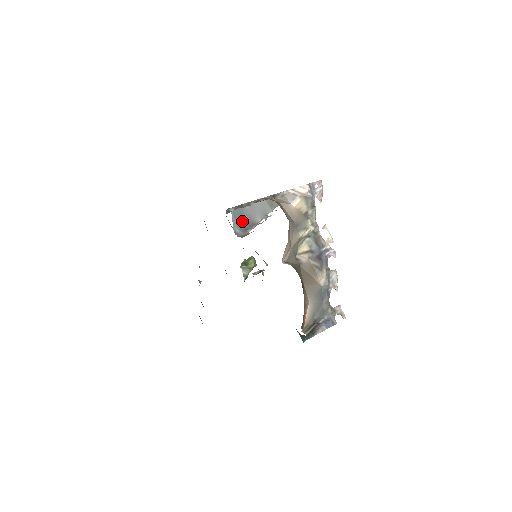
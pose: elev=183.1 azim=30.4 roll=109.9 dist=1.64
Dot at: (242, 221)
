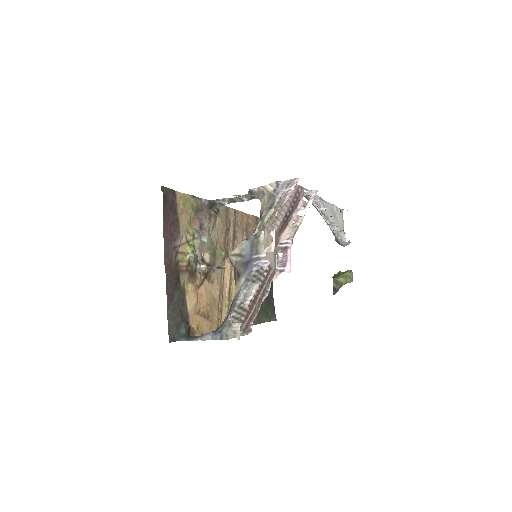
Dot at: occluded
